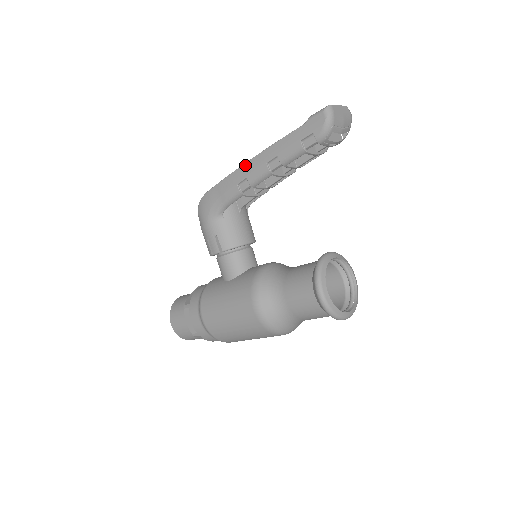
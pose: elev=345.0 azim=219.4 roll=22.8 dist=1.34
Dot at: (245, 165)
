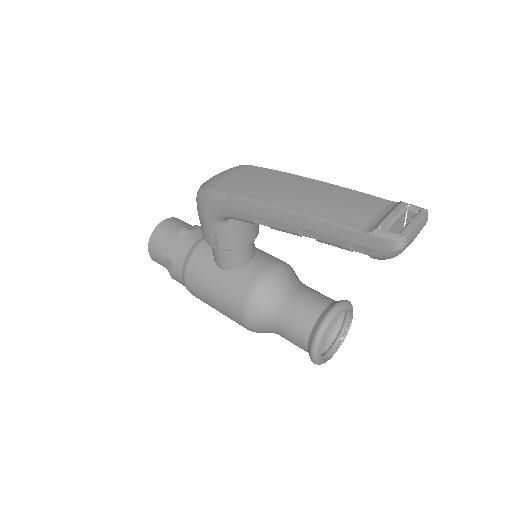
Dot at: (270, 208)
